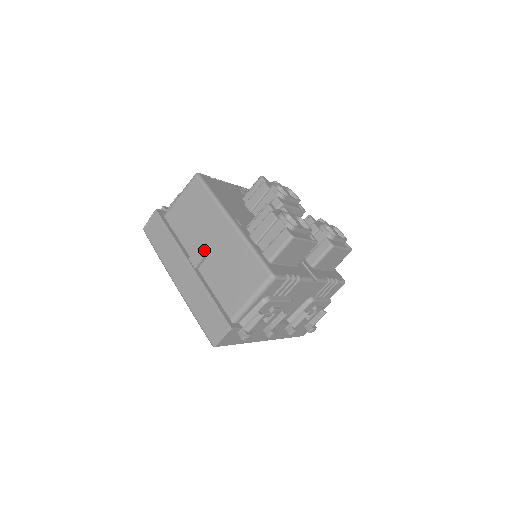
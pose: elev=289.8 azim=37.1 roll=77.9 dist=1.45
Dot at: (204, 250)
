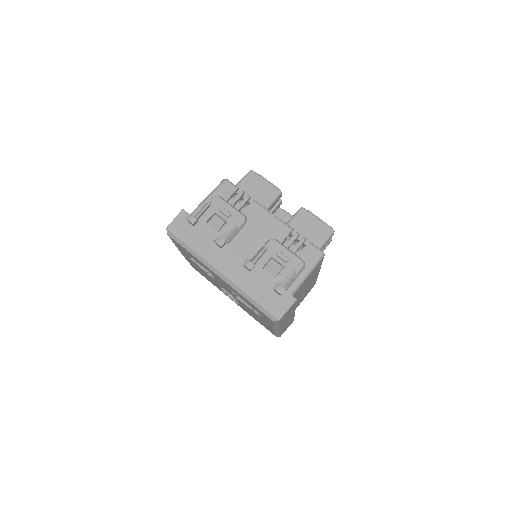
Dot at: occluded
